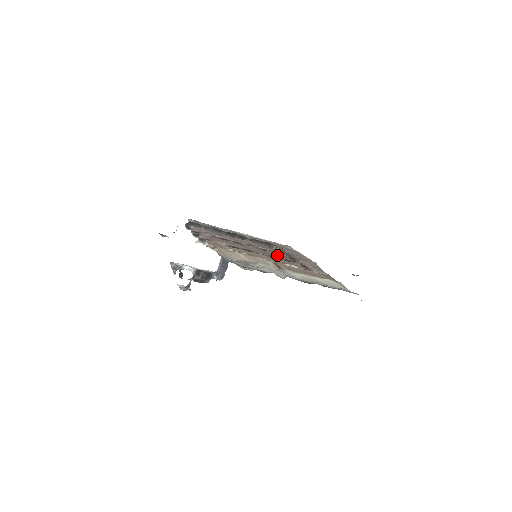
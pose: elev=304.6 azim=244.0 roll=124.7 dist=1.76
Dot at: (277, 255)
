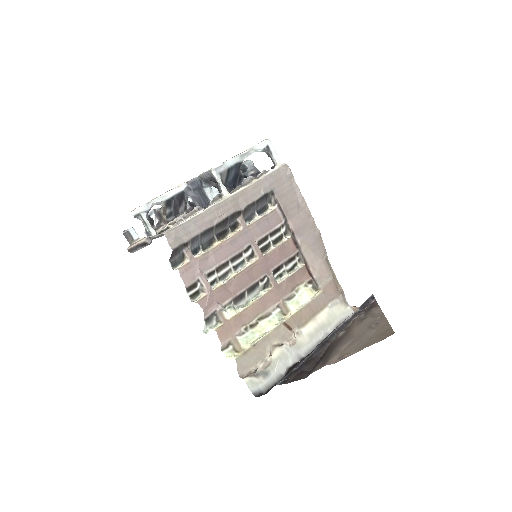
Dot at: (281, 257)
